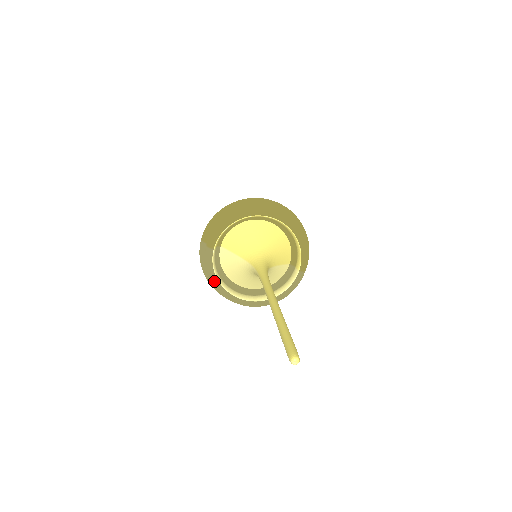
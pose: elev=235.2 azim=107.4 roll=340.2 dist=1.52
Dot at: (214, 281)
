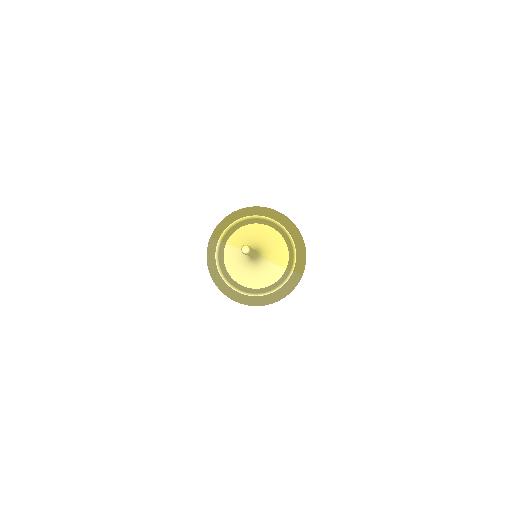
Dot at: (214, 270)
